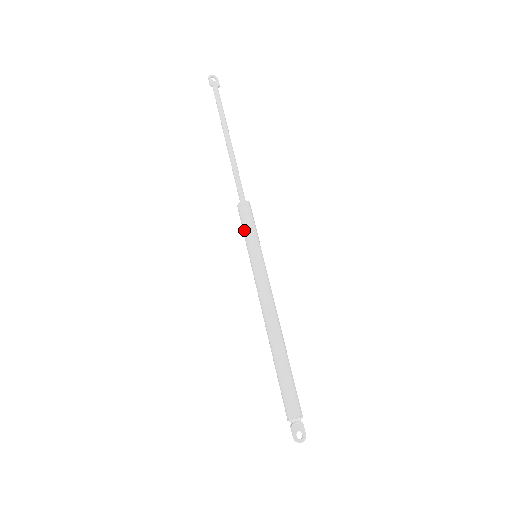
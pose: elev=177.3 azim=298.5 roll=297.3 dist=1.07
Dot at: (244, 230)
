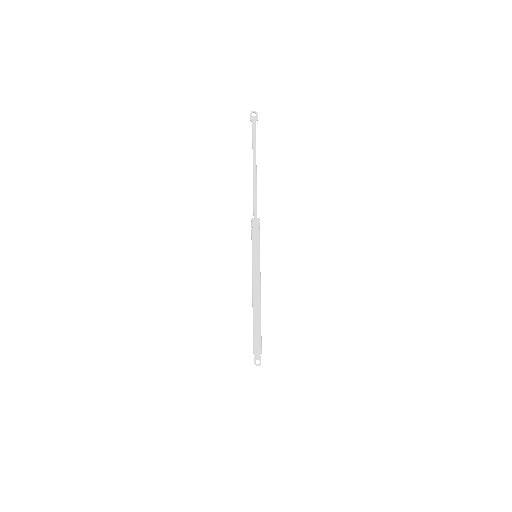
Dot at: (251, 238)
